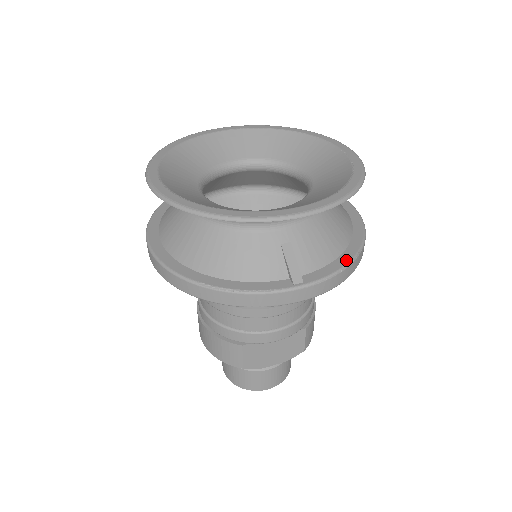
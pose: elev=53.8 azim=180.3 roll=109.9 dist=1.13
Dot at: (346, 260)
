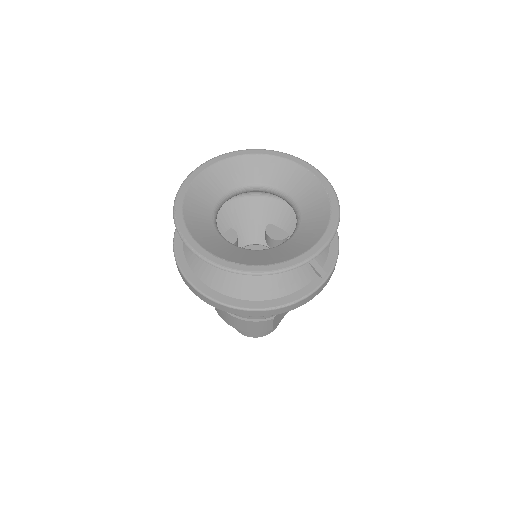
Dot at: (336, 243)
